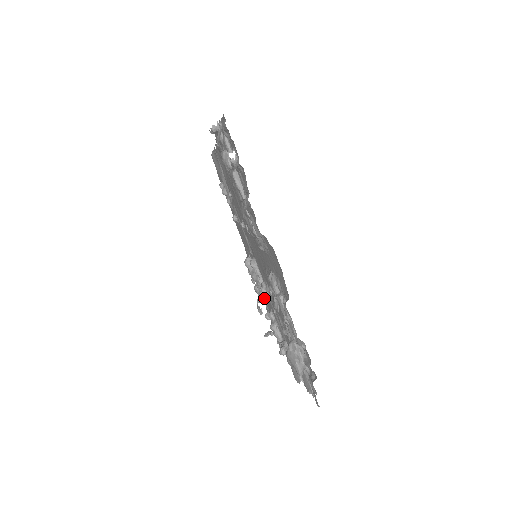
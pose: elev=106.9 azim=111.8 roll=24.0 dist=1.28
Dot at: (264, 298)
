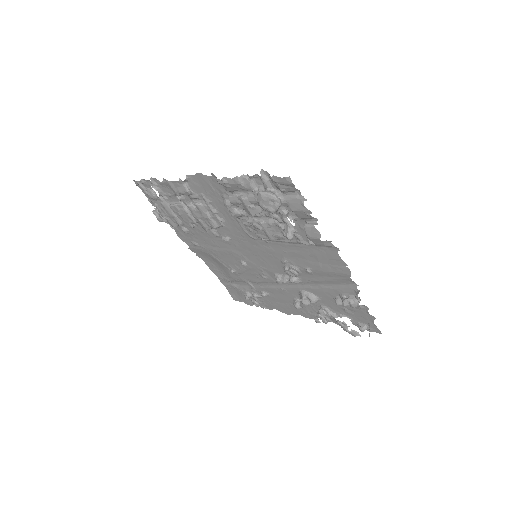
Dot at: (289, 270)
